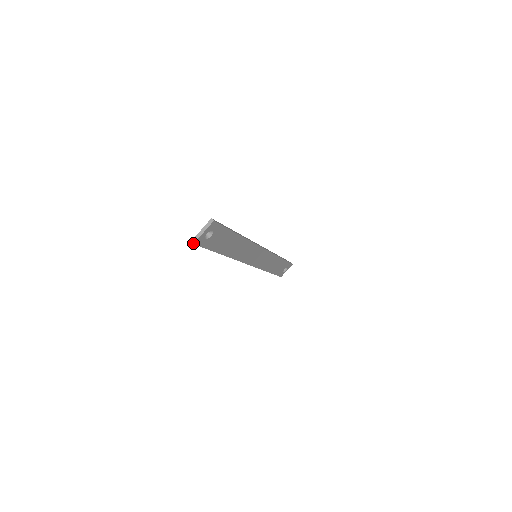
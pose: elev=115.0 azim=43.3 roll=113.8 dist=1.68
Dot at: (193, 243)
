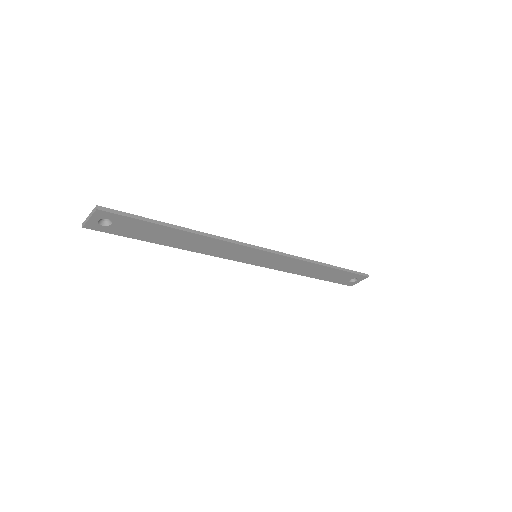
Dot at: (82, 226)
